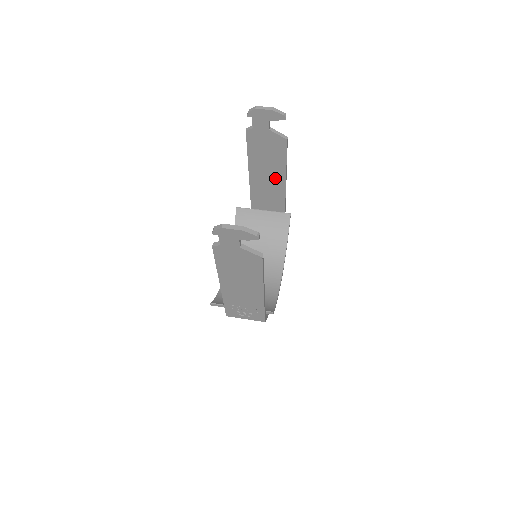
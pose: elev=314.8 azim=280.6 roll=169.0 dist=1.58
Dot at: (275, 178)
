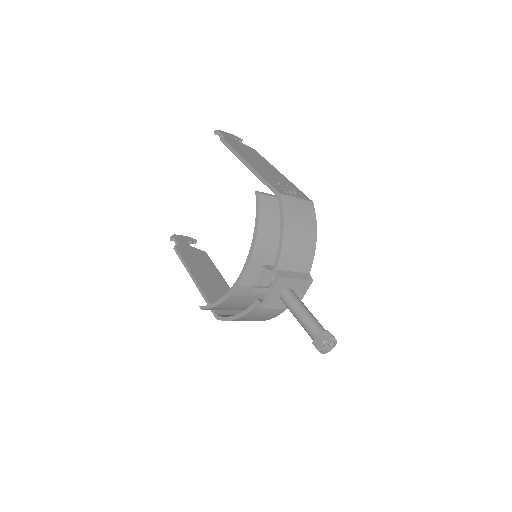
Dot at: (216, 279)
